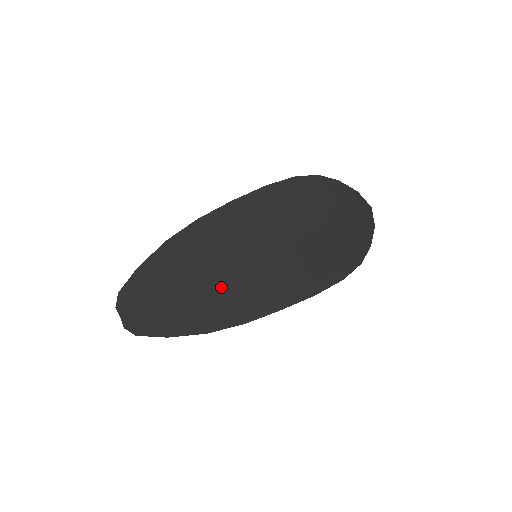
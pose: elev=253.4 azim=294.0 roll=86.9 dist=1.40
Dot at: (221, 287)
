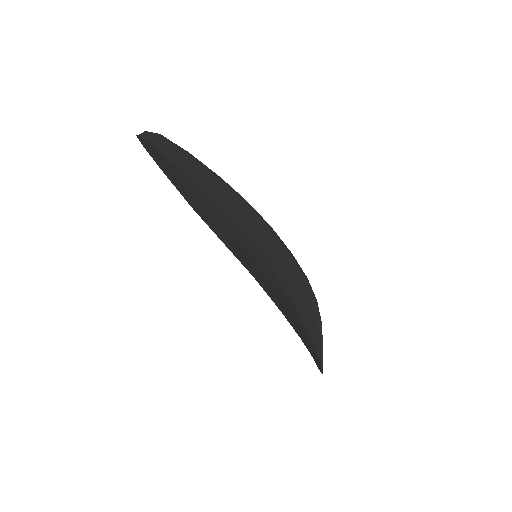
Dot at: (225, 222)
